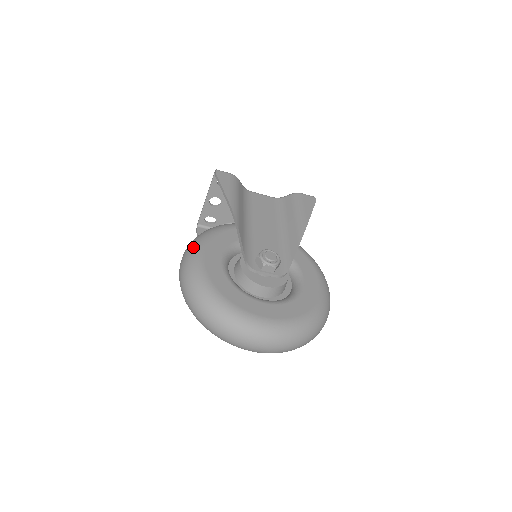
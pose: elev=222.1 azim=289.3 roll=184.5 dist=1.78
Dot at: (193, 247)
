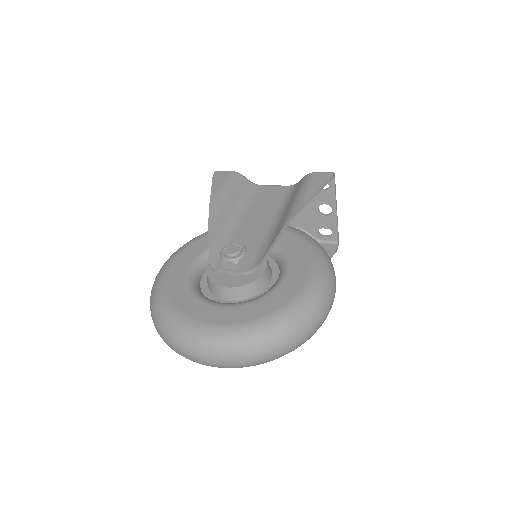
Dot at: (171, 255)
